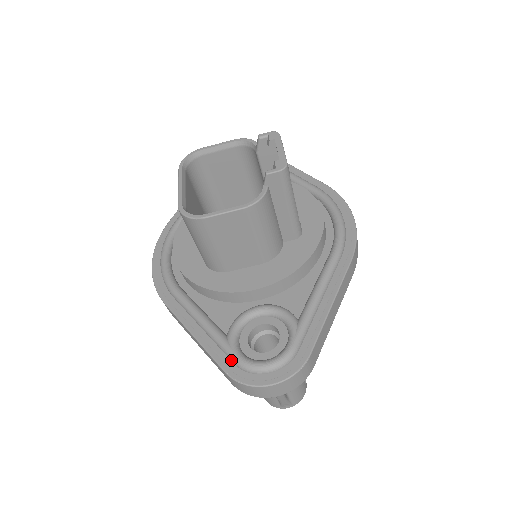
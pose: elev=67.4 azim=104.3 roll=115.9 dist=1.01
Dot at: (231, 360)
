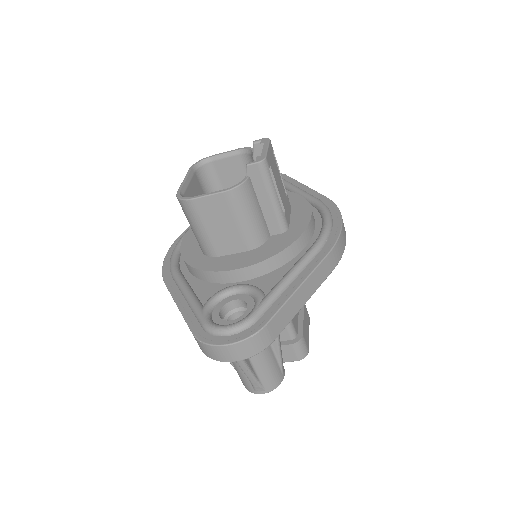
Dot at: (200, 325)
